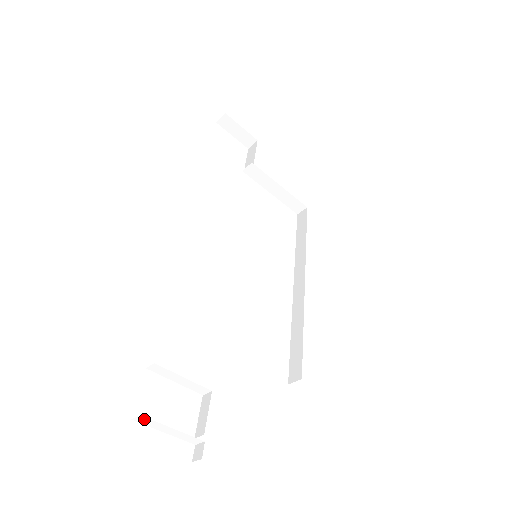
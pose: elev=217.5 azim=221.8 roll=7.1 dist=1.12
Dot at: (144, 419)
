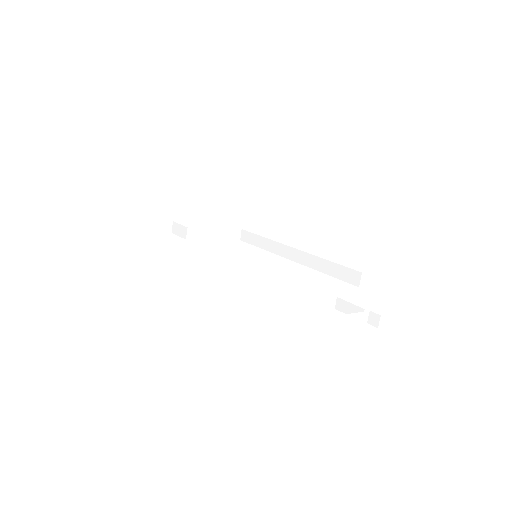
Dot at: (331, 321)
